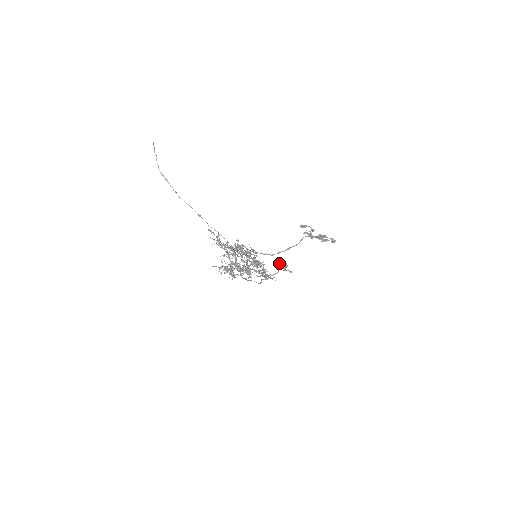
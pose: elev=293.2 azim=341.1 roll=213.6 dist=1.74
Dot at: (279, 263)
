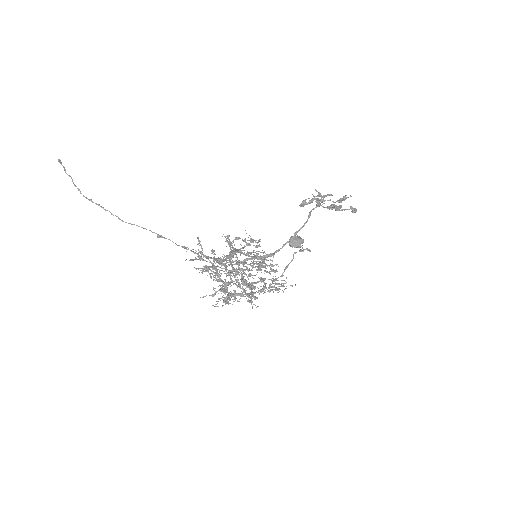
Dot at: (291, 242)
